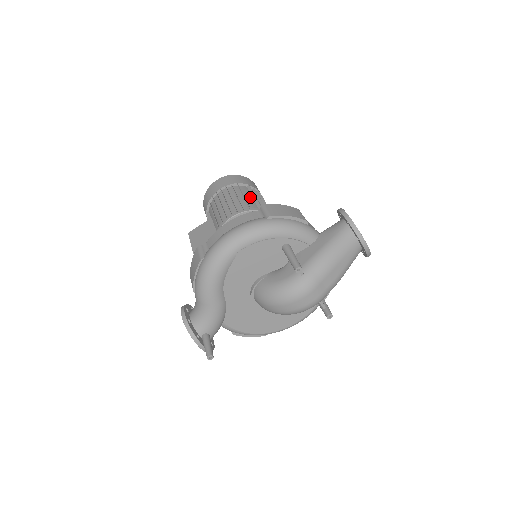
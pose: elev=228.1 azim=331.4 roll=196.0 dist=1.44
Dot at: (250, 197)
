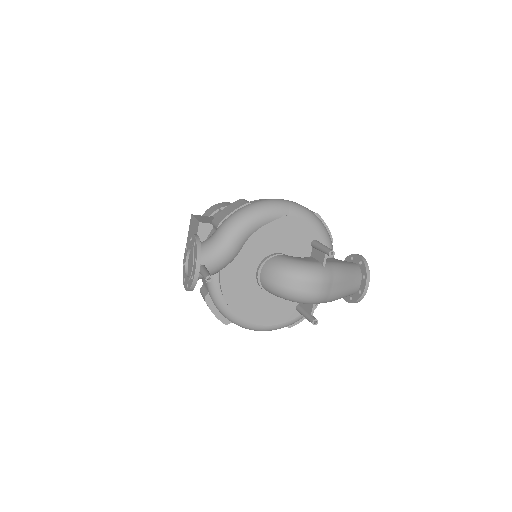
Dot at: occluded
